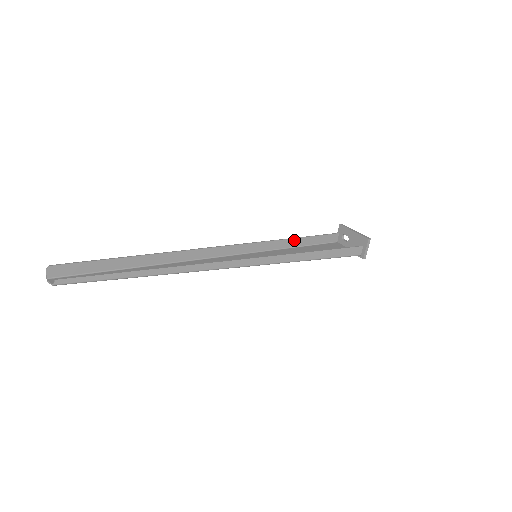
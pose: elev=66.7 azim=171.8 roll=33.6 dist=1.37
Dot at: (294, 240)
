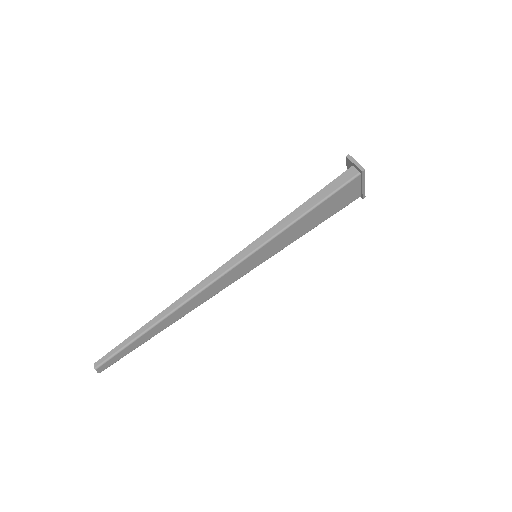
Dot at: occluded
